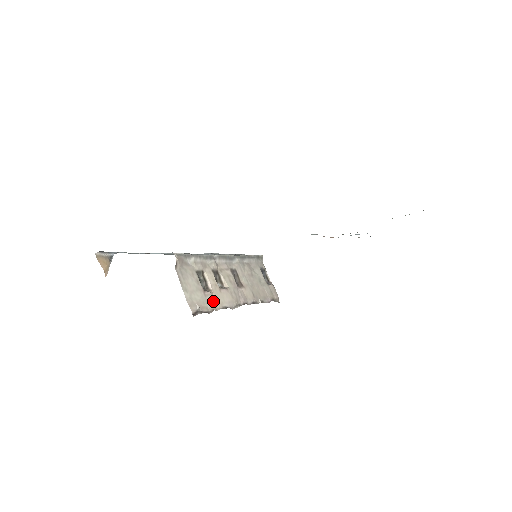
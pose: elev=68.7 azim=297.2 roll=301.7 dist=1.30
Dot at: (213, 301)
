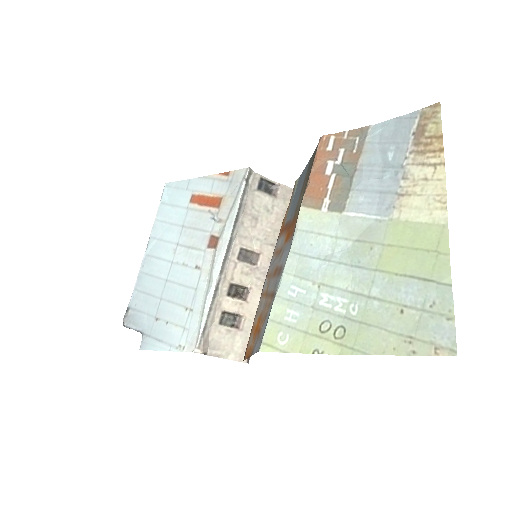
Dot at: (250, 322)
